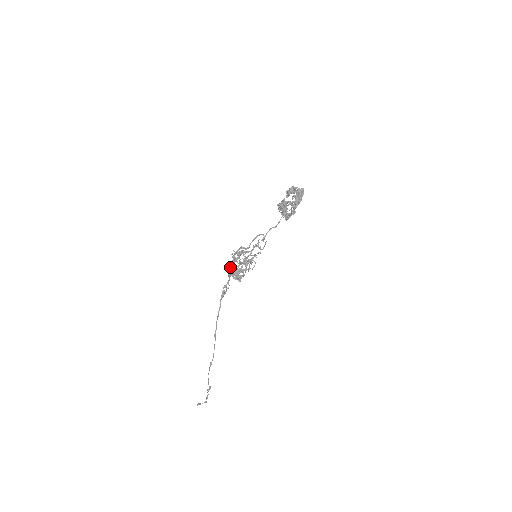
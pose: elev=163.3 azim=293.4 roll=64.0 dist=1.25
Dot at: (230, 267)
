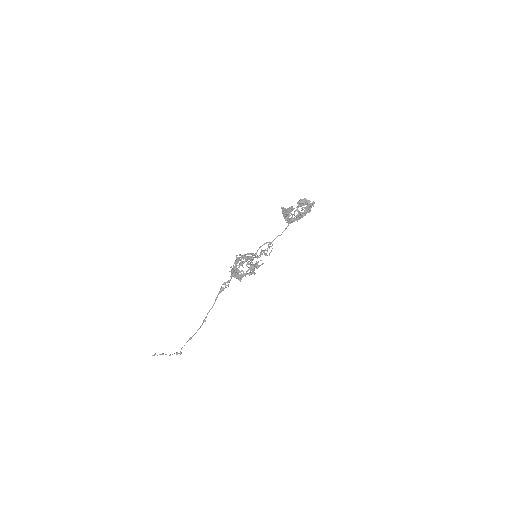
Dot at: (234, 269)
